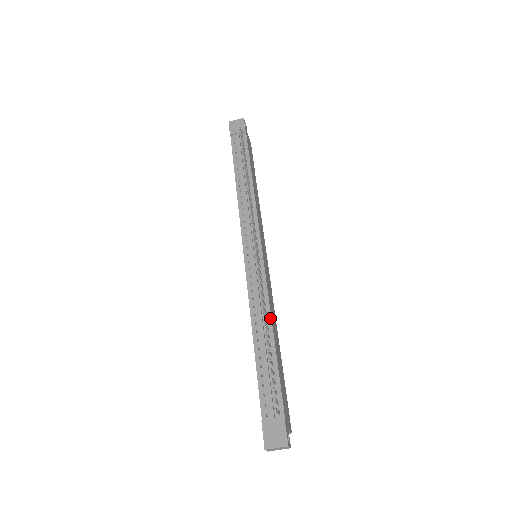
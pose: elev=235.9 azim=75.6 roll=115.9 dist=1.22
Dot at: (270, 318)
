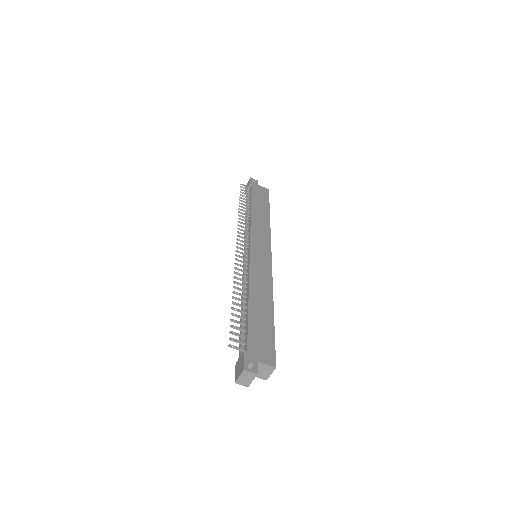
Dot at: (248, 288)
